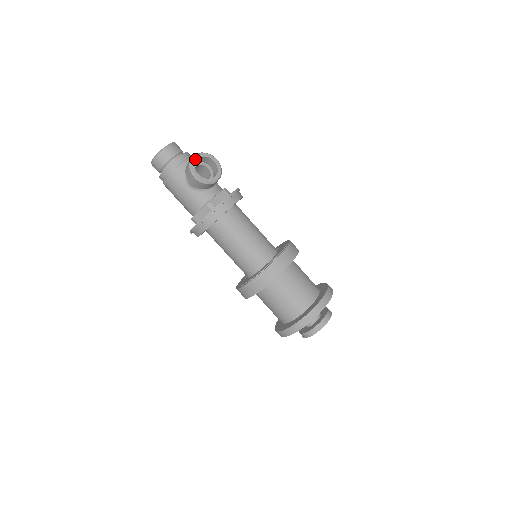
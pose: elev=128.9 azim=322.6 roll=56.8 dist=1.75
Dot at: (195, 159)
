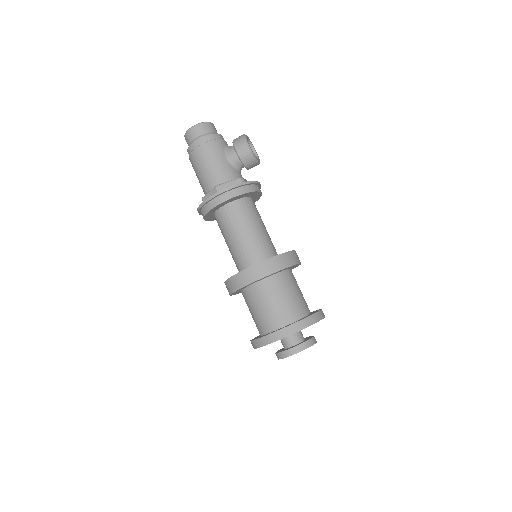
Dot at: (247, 137)
